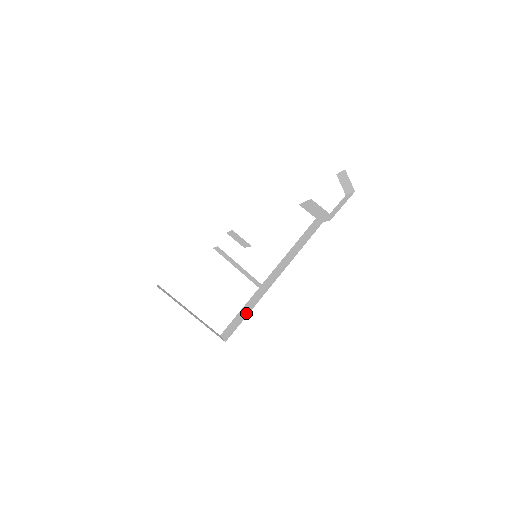
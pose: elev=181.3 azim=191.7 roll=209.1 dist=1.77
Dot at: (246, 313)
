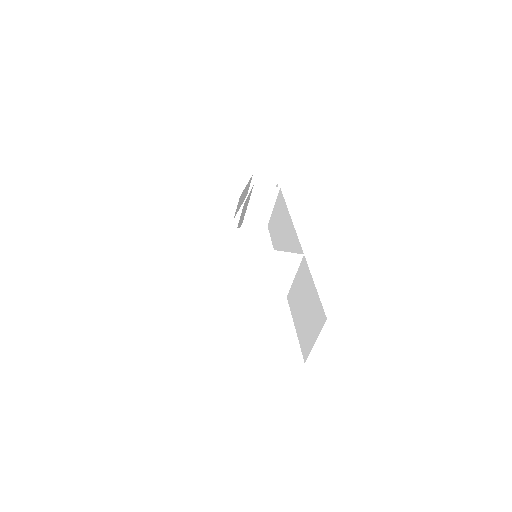
Dot at: (309, 292)
